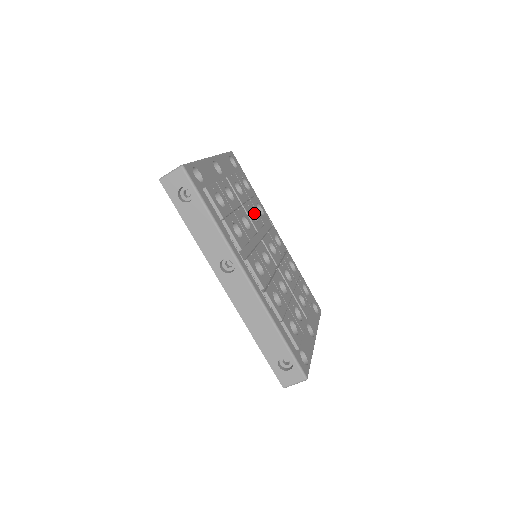
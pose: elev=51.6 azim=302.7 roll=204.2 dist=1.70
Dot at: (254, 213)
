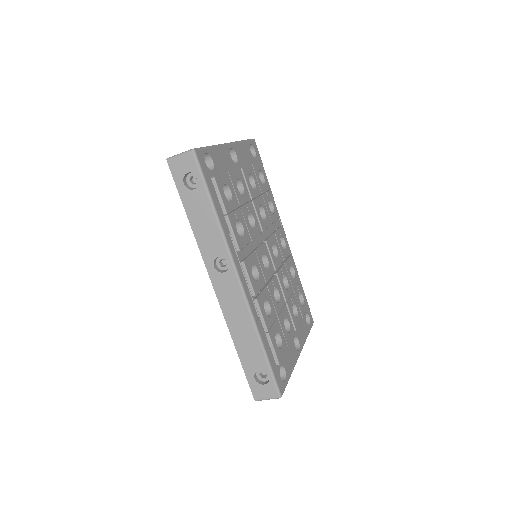
Dot at: (263, 210)
